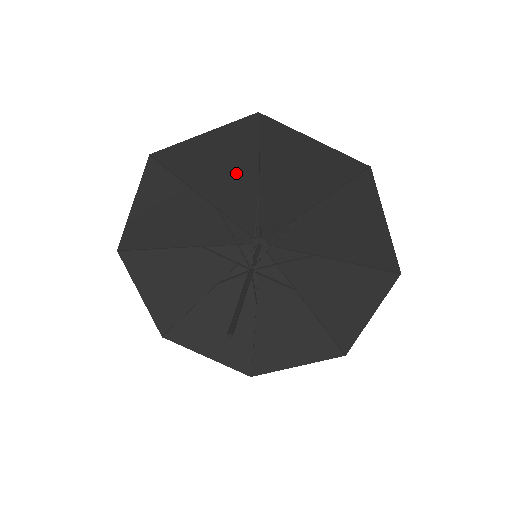
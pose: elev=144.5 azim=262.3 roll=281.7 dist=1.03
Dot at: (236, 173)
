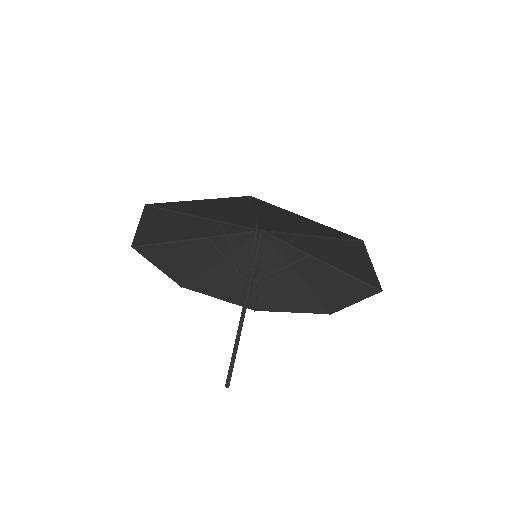
Dot at: (233, 212)
